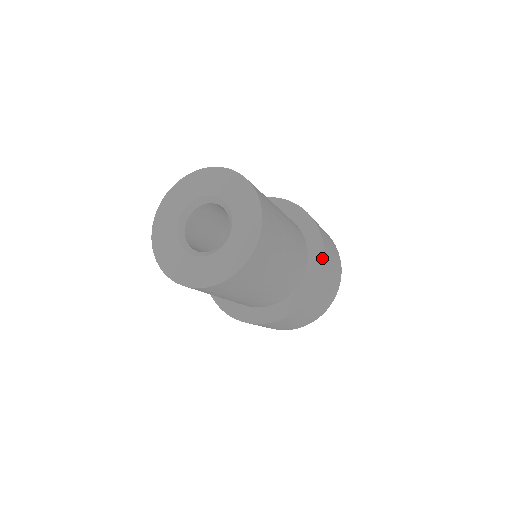
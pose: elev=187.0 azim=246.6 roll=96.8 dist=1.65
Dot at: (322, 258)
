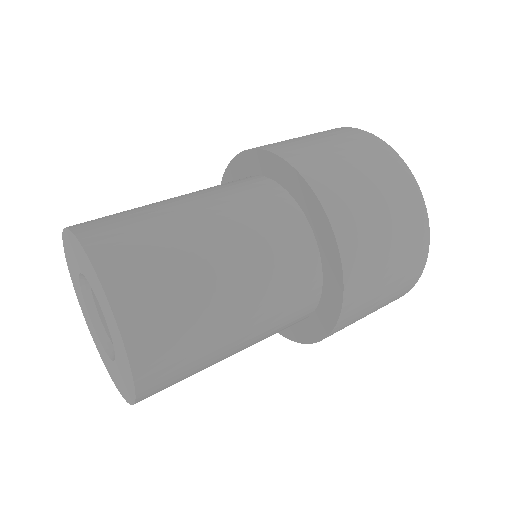
Dot at: (340, 296)
